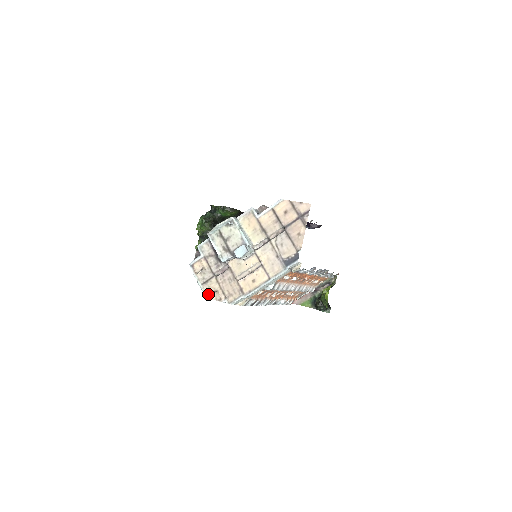
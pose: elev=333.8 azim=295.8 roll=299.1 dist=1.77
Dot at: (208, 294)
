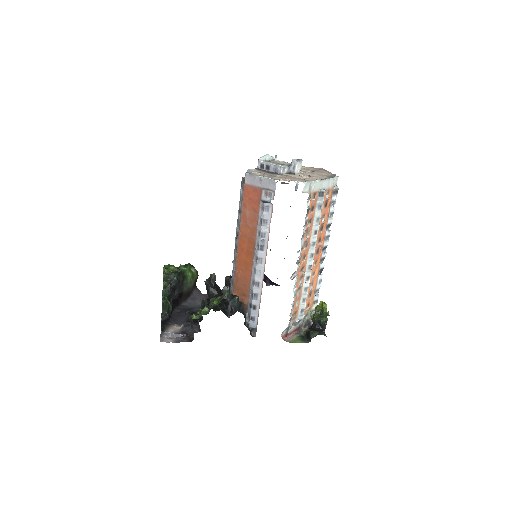
Dot at: (277, 179)
